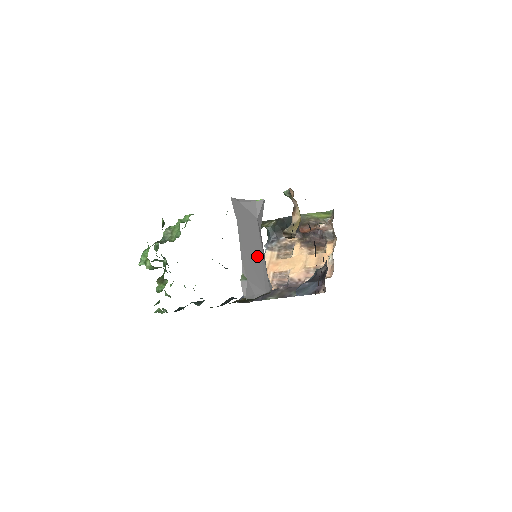
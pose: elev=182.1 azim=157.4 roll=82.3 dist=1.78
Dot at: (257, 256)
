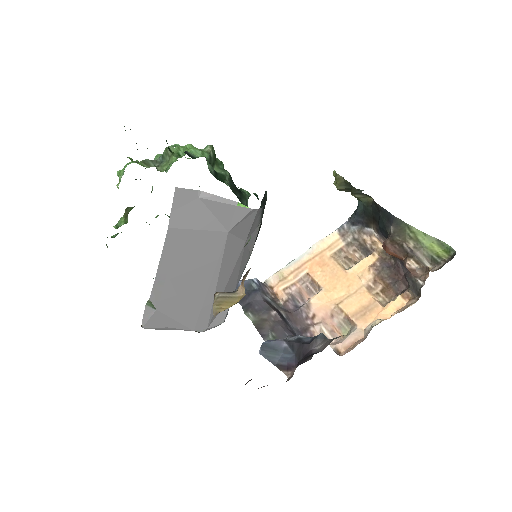
Dot at: (198, 283)
